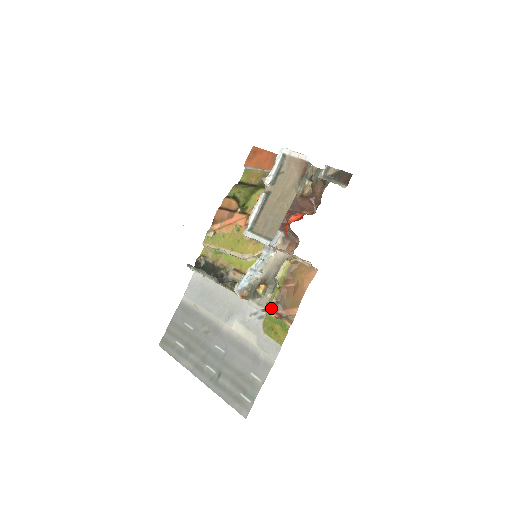
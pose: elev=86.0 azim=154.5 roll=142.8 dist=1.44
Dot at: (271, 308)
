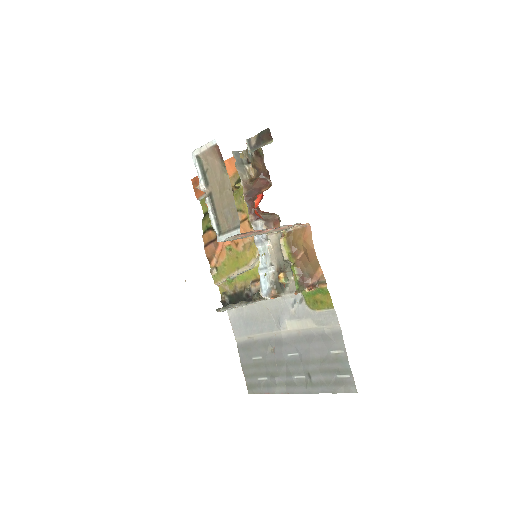
Dot at: (301, 286)
